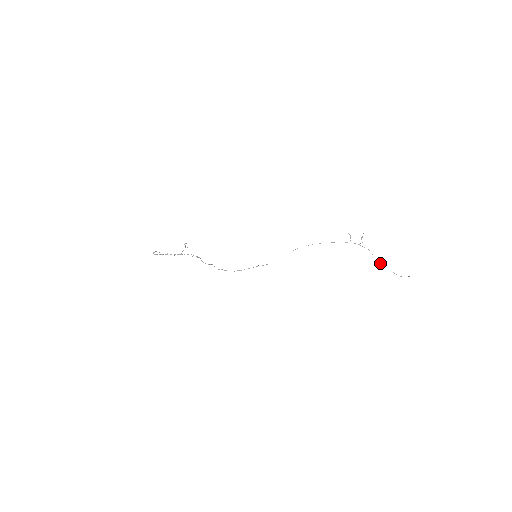
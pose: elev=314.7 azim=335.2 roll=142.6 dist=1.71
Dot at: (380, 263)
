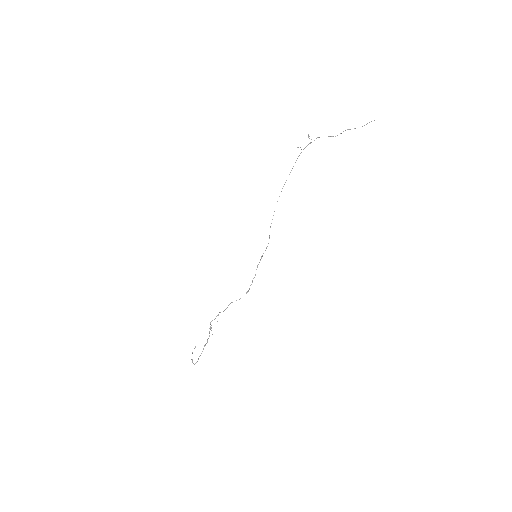
Dot at: occluded
